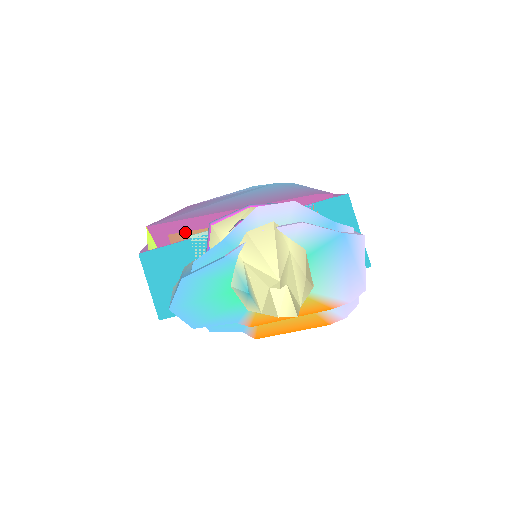
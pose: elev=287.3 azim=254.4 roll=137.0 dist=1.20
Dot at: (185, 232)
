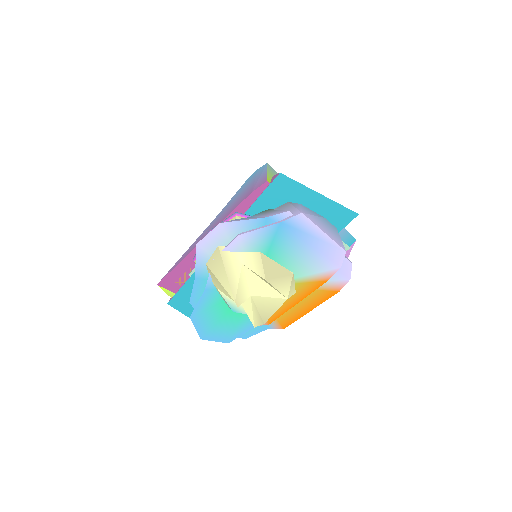
Dot at: (183, 274)
